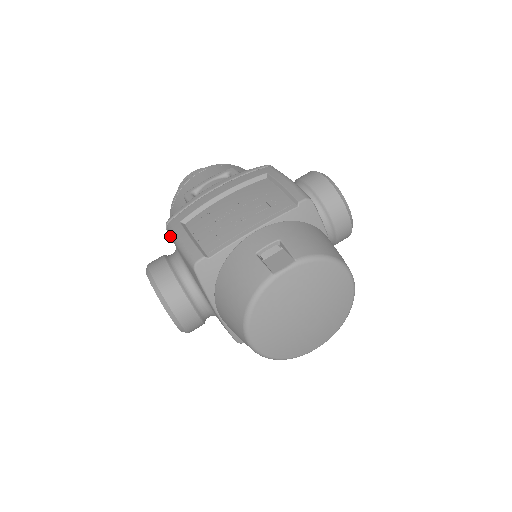
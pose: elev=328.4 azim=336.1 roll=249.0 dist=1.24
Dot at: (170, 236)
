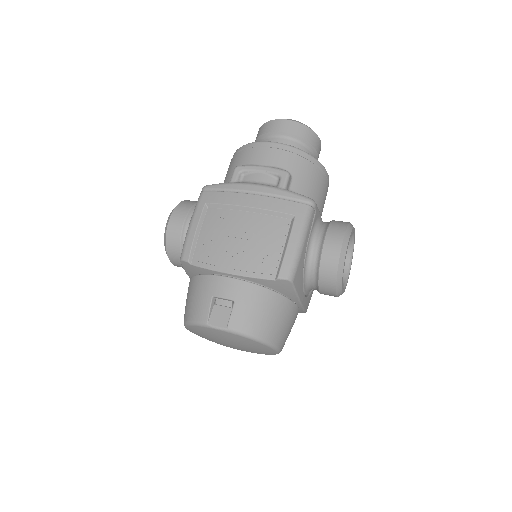
Dot at: occluded
